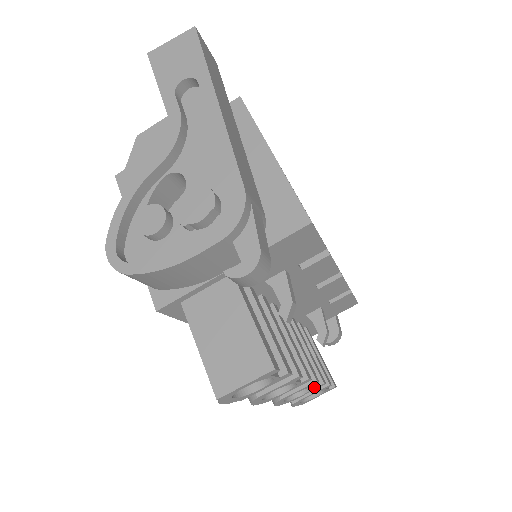
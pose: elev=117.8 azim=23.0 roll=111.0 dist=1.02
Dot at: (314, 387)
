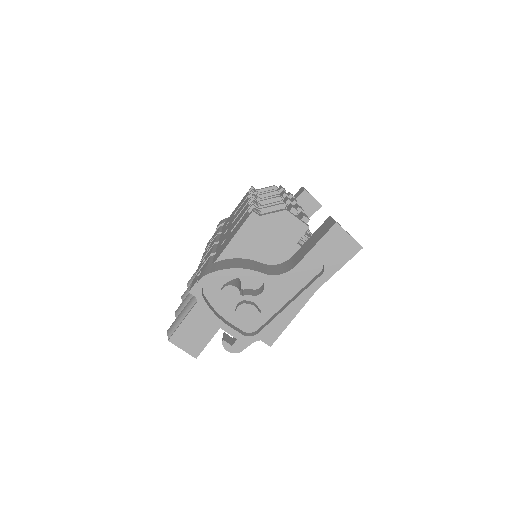
Dot at: occluded
